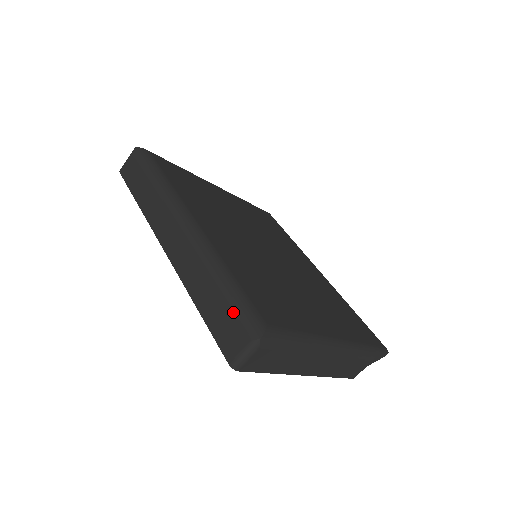
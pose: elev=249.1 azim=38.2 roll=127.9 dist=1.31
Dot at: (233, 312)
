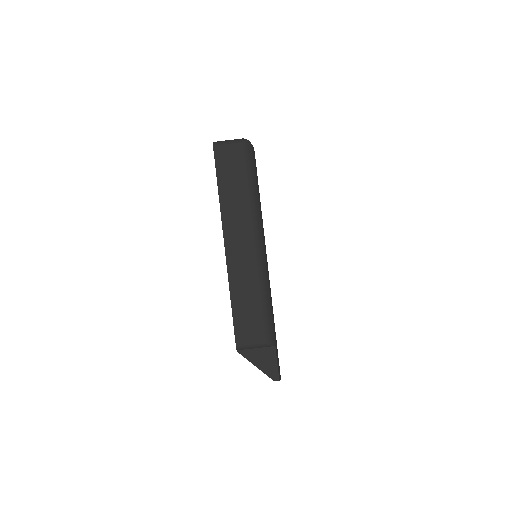
Dot at: occluded
